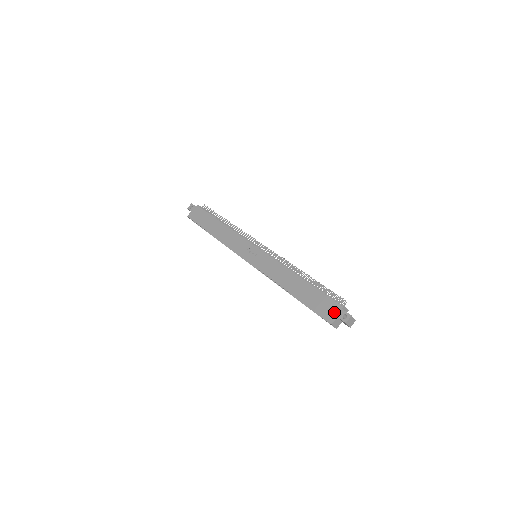
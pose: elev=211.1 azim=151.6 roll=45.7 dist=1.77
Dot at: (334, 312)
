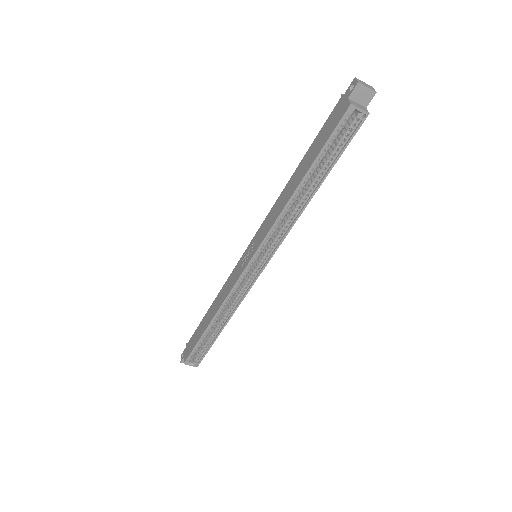
Dot at: (341, 106)
